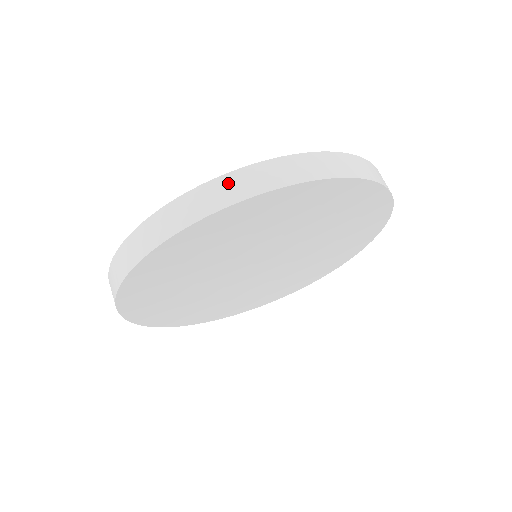
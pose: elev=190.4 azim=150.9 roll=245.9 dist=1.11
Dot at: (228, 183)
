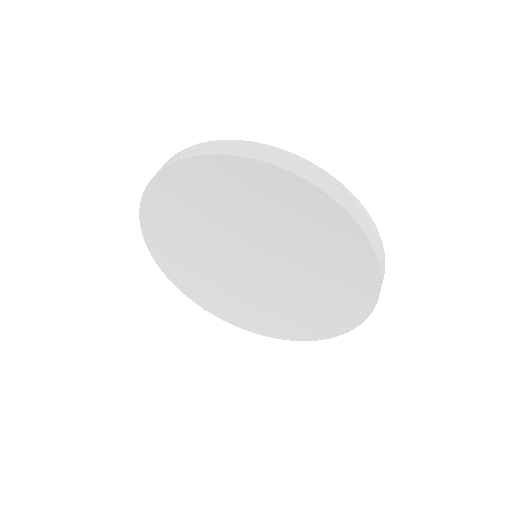
Dot at: (353, 201)
